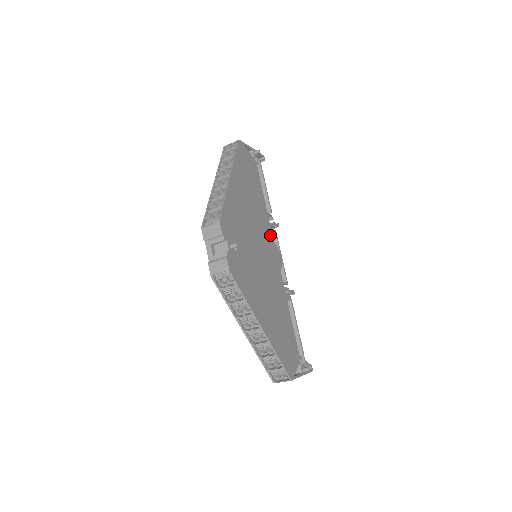
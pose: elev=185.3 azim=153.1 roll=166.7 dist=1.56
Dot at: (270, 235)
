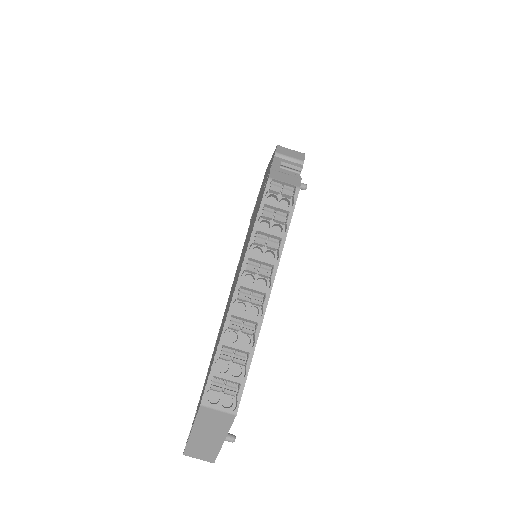
Dot at: occluded
